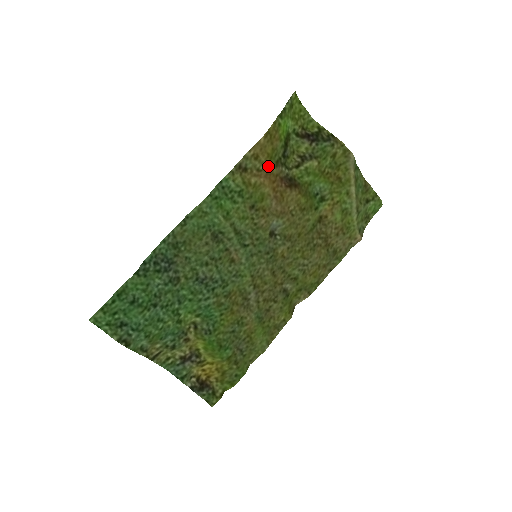
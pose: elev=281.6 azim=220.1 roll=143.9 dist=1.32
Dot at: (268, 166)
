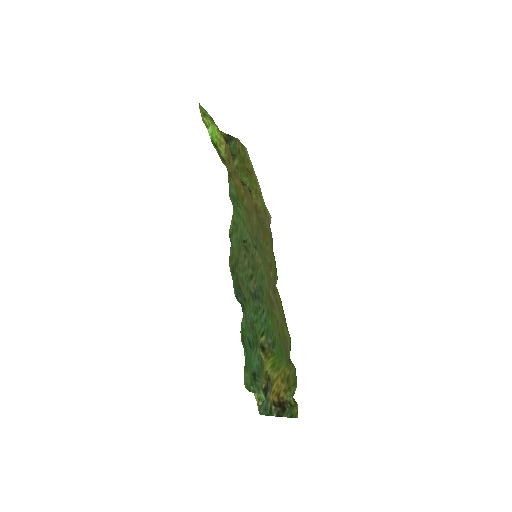
Dot at: (235, 167)
